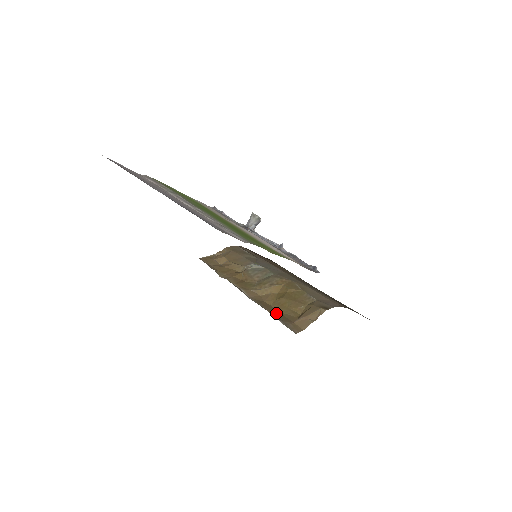
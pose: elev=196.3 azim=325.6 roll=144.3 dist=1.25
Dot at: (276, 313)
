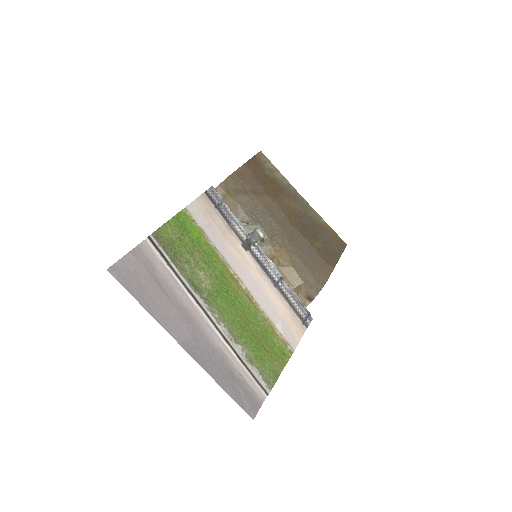
Dot at: occluded
